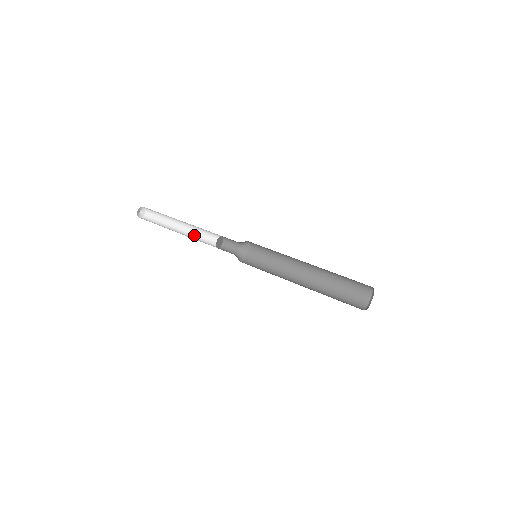
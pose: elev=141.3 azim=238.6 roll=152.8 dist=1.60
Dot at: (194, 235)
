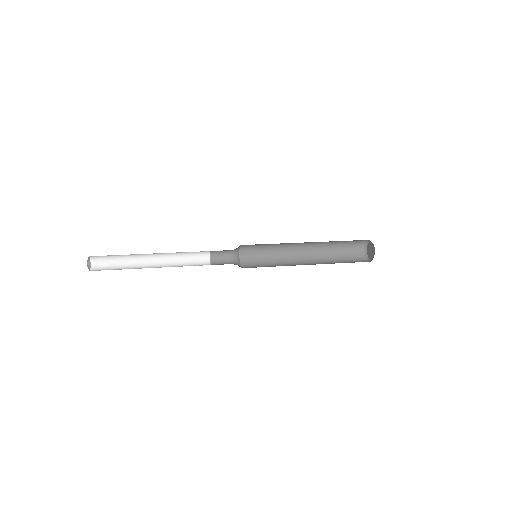
Dot at: (172, 262)
